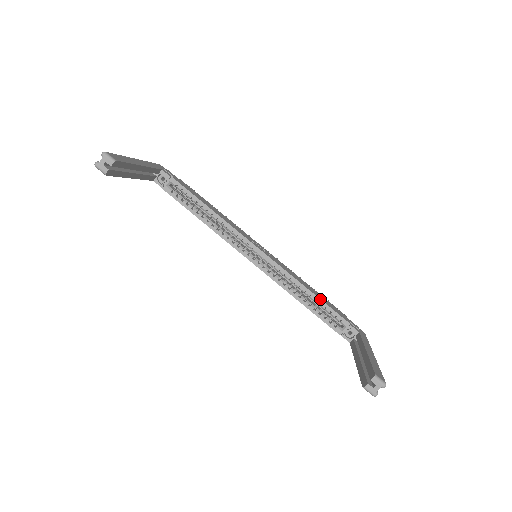
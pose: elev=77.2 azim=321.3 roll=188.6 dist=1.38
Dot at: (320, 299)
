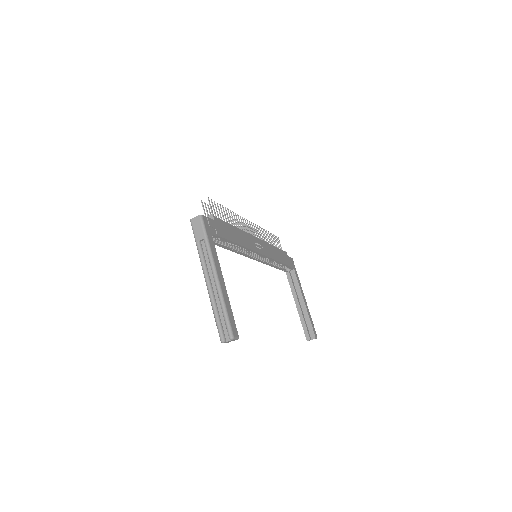
Dot at: (283, 263)
